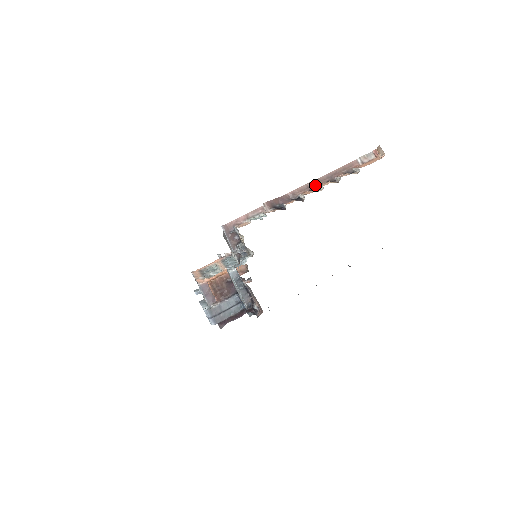
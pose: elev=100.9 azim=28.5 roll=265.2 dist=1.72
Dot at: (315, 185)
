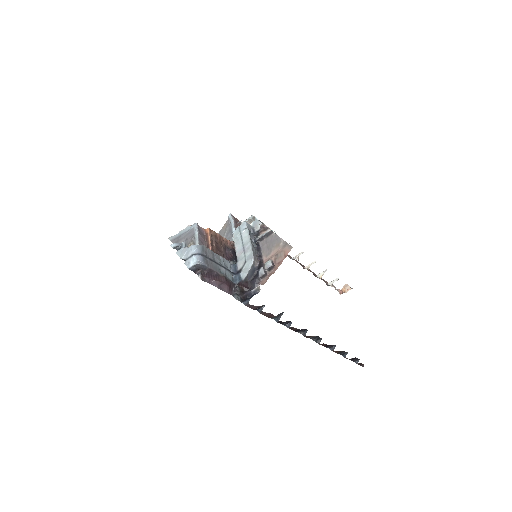
Dot at: (303, 266)
